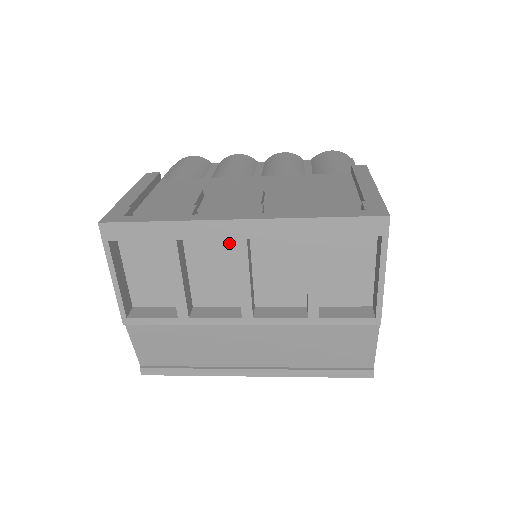
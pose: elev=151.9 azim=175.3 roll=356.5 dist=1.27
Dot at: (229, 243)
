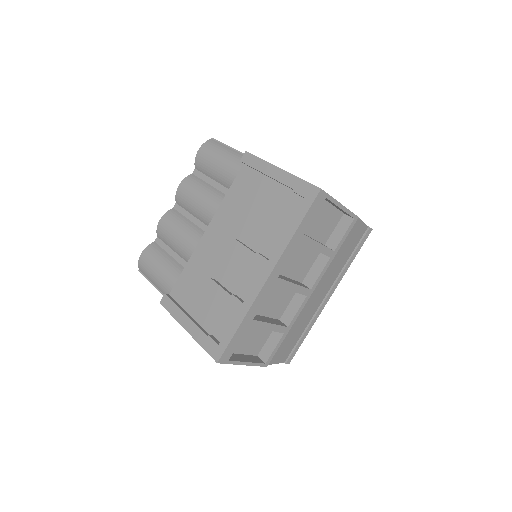
Dot at: occluded
